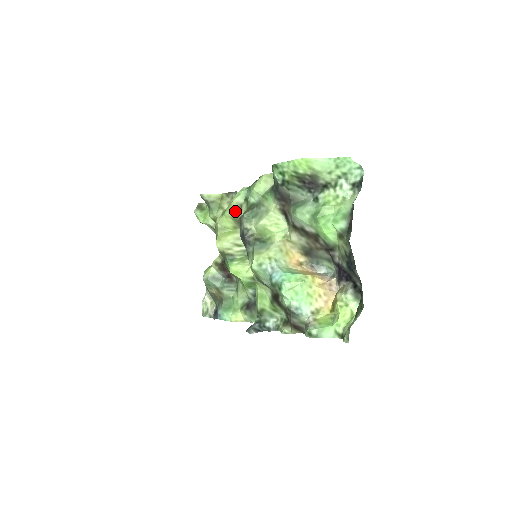
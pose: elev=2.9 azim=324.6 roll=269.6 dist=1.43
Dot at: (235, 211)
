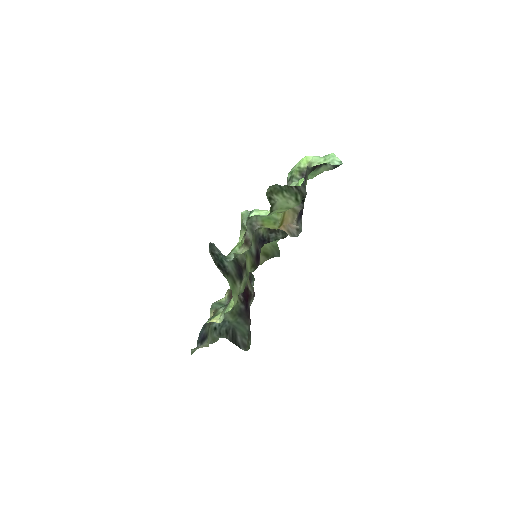
Dot at: occluded
